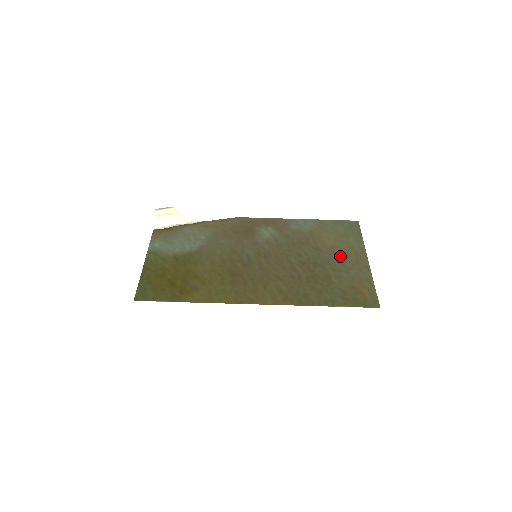
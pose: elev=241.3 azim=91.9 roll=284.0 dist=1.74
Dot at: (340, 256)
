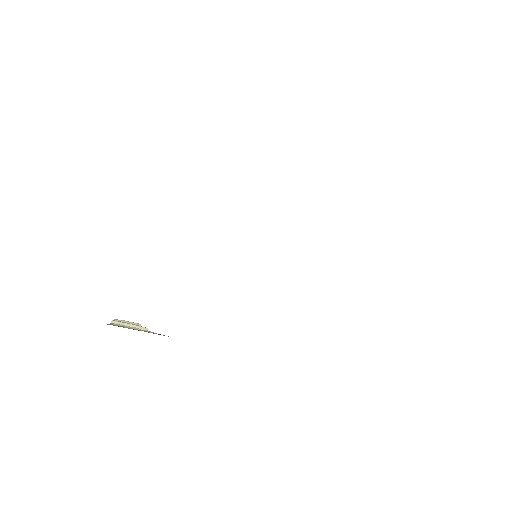
Dot at: occluded
